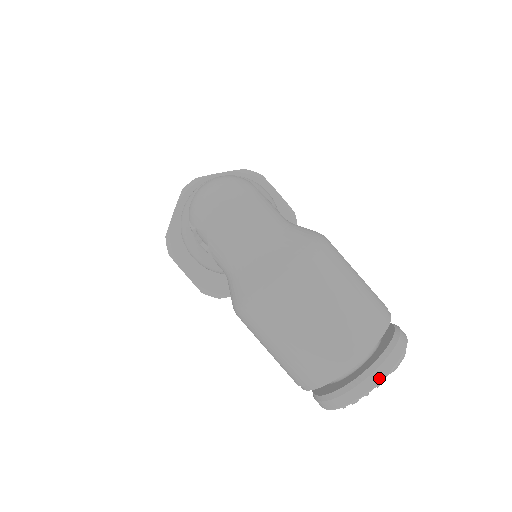
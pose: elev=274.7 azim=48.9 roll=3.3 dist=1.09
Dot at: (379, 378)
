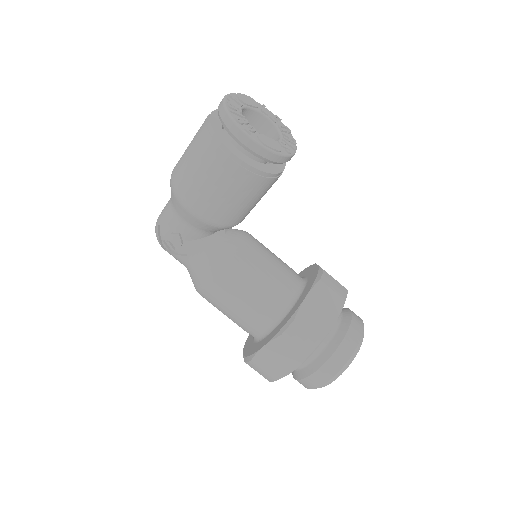
Dot at: occluded
